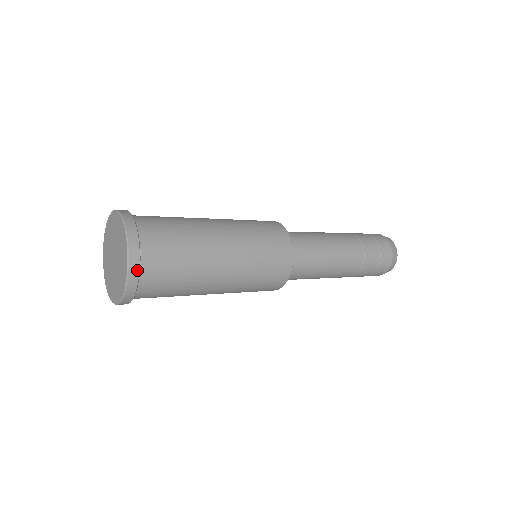
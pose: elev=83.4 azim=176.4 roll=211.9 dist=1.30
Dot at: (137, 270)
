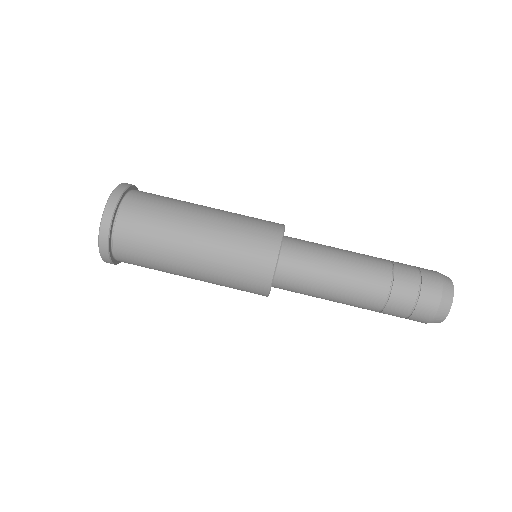
Dot at: (106, 247)
